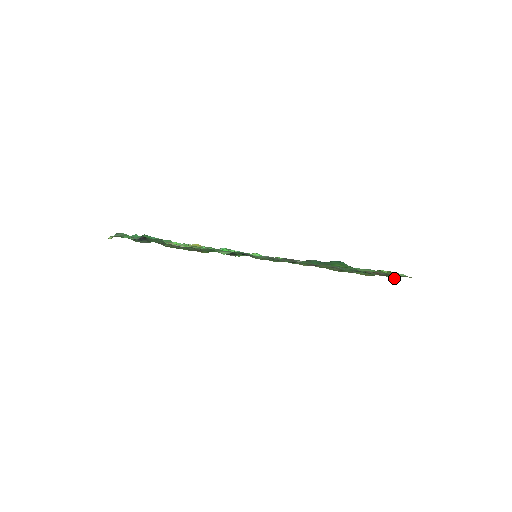
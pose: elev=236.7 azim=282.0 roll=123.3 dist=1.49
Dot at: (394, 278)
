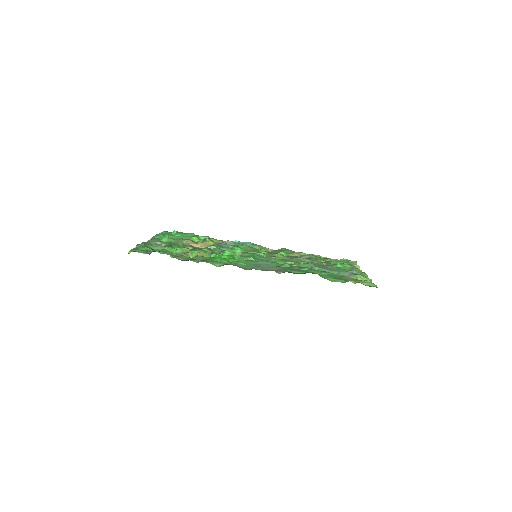
Dot at: occluded
